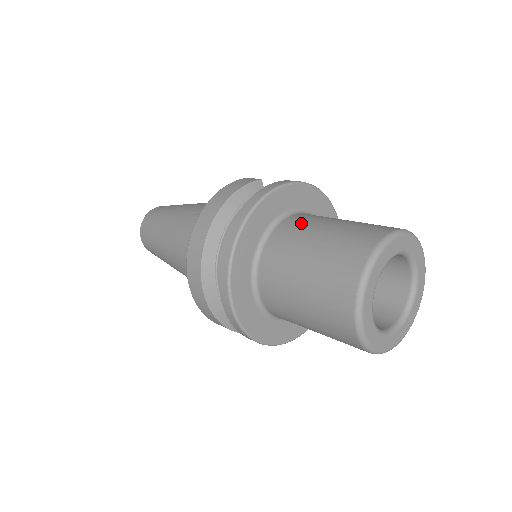
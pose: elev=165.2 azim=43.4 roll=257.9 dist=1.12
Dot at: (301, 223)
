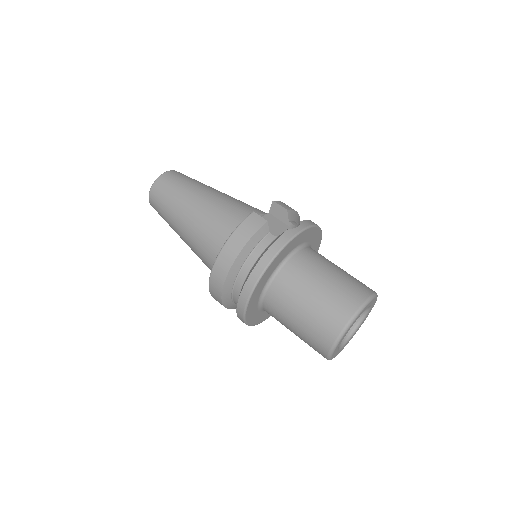
Dot at: (298, 275)
